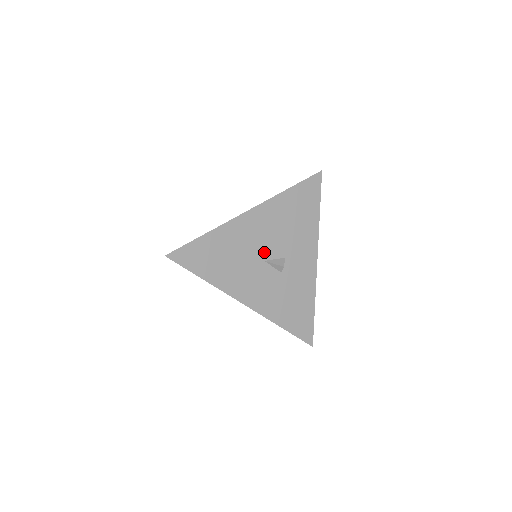
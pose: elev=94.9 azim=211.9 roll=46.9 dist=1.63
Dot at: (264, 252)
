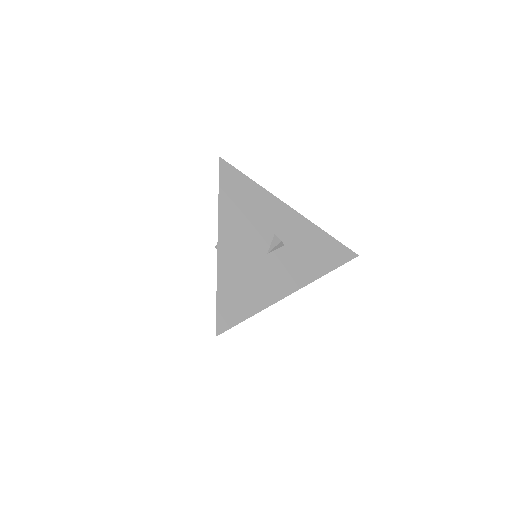
Dot at: (260, 250)
